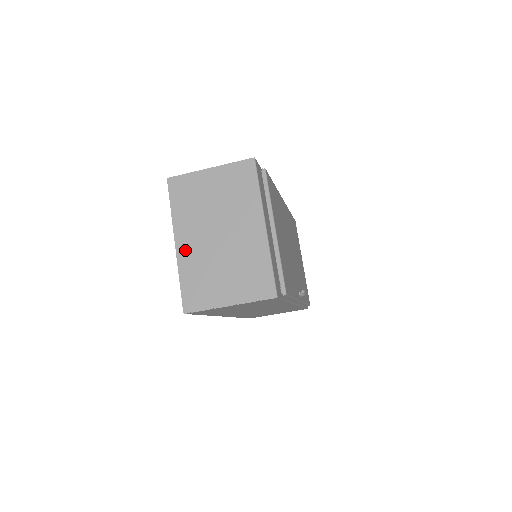
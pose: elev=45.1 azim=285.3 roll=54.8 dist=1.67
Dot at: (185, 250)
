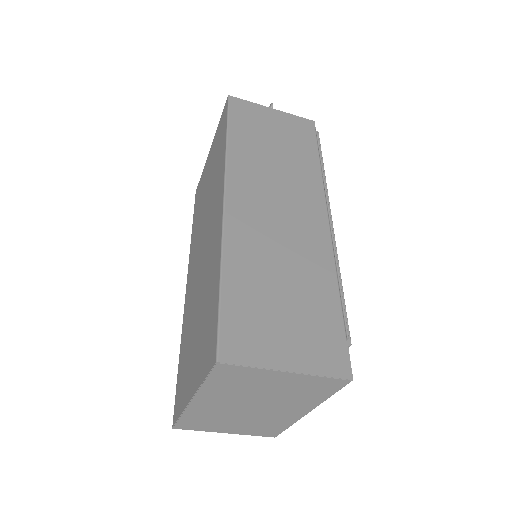
Dot at: (201, 406)
